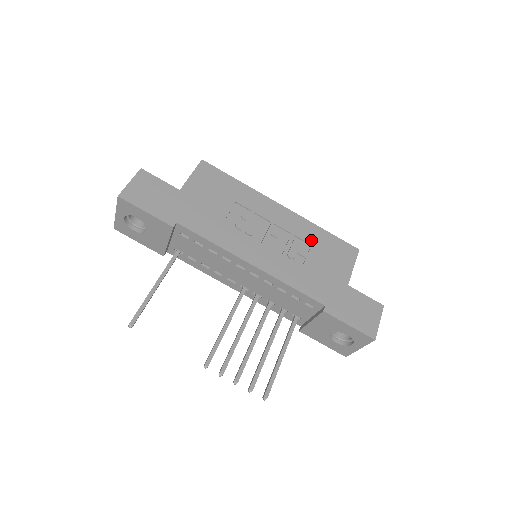
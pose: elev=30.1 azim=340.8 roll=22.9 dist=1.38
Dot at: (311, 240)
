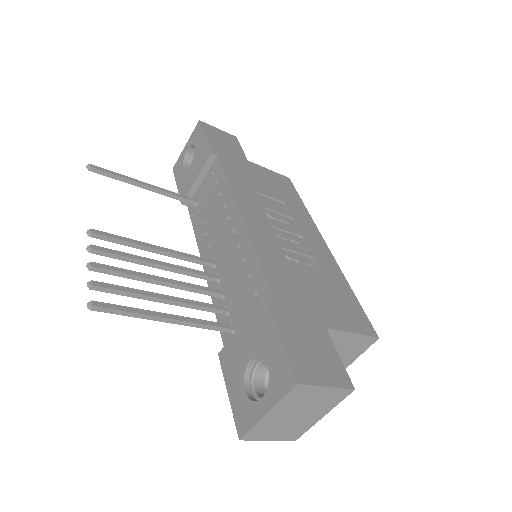
Dot at: (327, 276)
